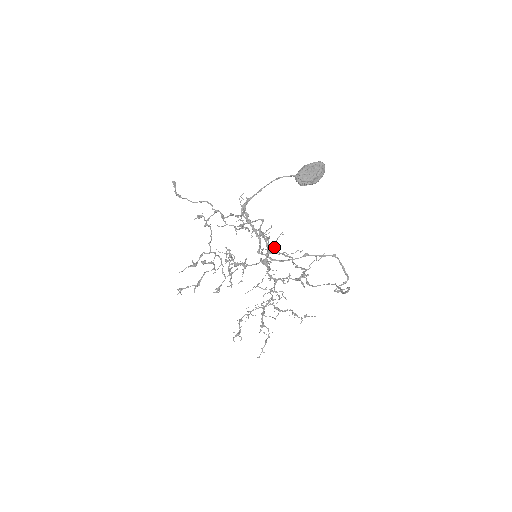
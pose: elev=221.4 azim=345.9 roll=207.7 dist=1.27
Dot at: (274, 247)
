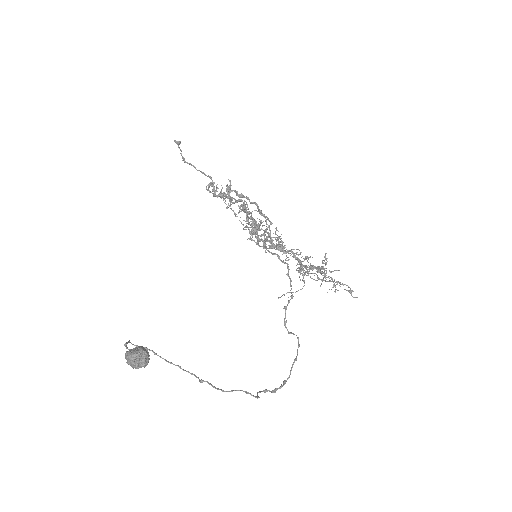
Dot at: (277, 238)
